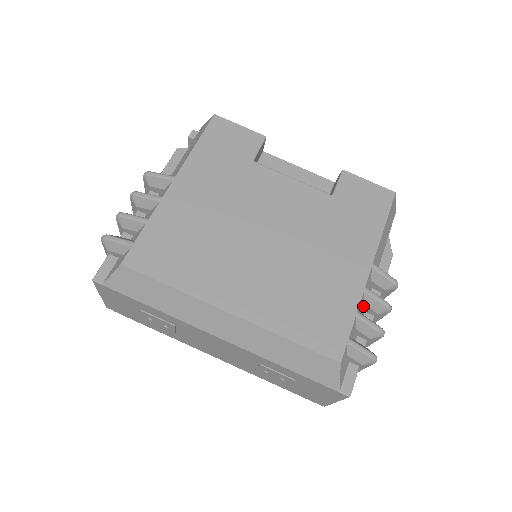
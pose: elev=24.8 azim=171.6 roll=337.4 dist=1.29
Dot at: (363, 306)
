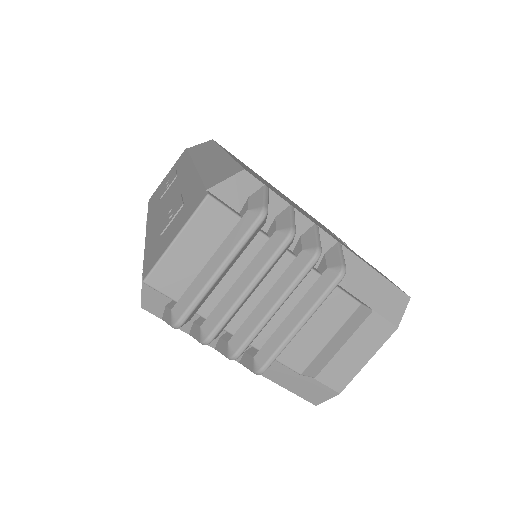
Dot at: (299, 237)
